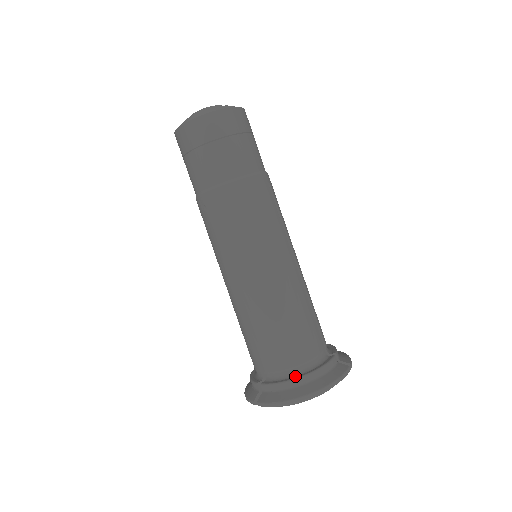
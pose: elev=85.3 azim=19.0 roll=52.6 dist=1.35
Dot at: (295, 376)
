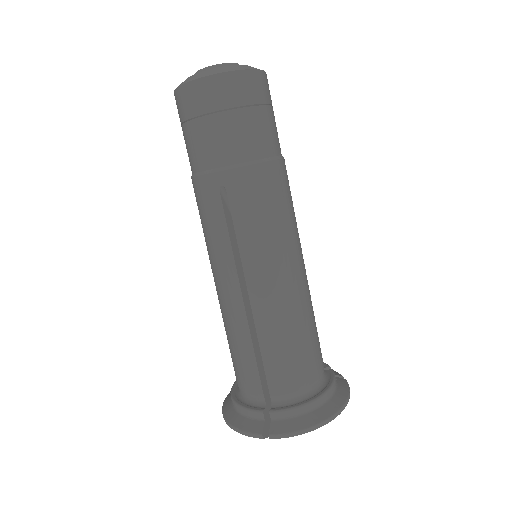
Dot at: (311, 396)
